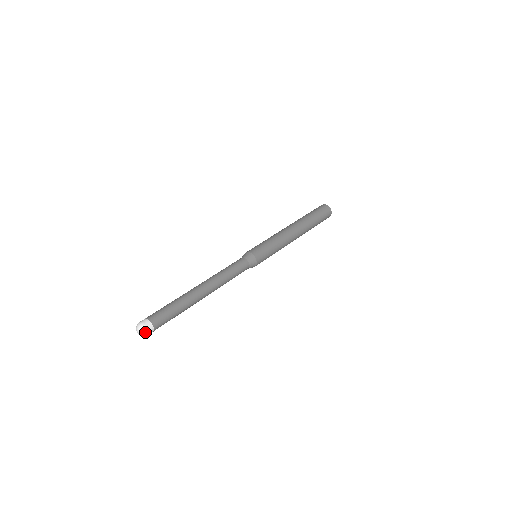
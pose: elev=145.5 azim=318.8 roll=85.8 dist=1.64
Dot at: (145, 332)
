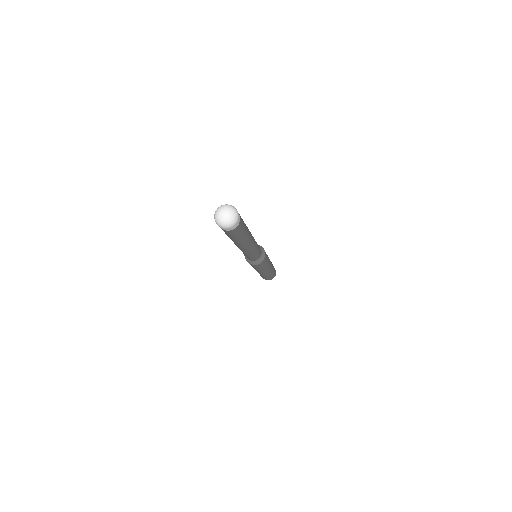
Dot at: (234, 220)
